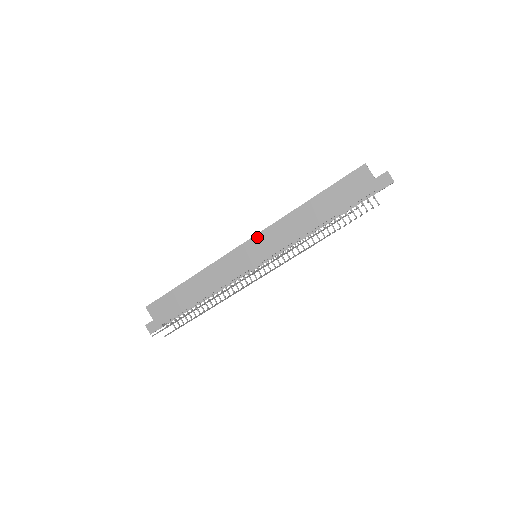
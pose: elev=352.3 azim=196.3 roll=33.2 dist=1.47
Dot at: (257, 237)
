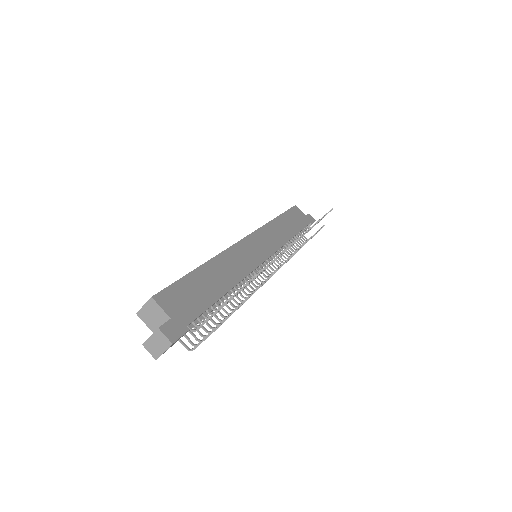
Dot at: (255, 234)
